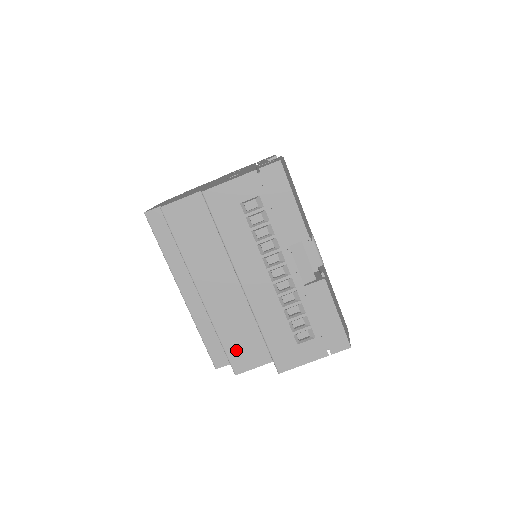
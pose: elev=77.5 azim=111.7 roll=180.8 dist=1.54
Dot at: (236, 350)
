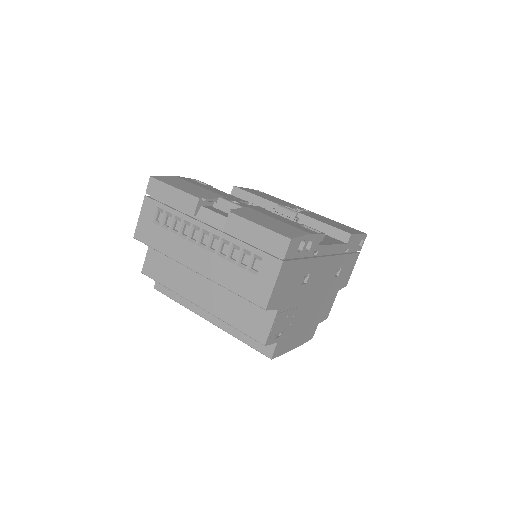
Dot at: (248, 325)
